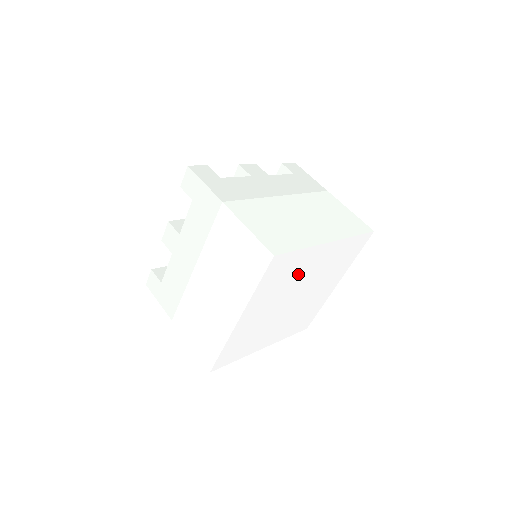
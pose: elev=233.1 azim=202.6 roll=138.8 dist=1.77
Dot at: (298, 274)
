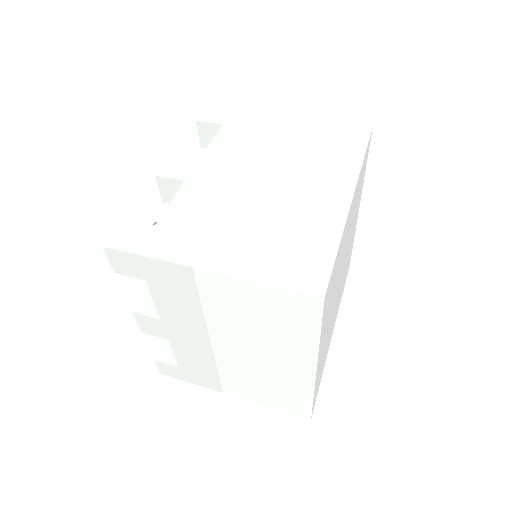
Dot at: occluded
